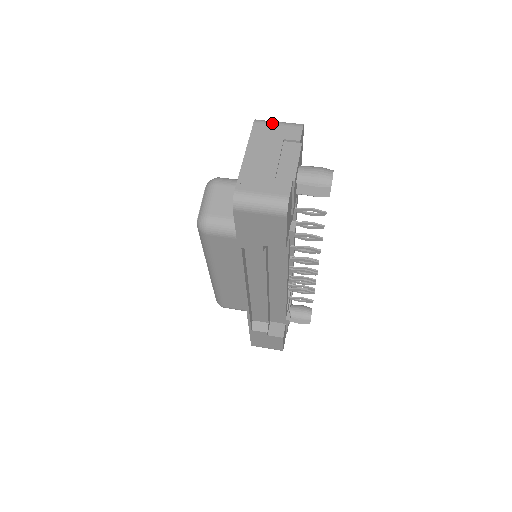
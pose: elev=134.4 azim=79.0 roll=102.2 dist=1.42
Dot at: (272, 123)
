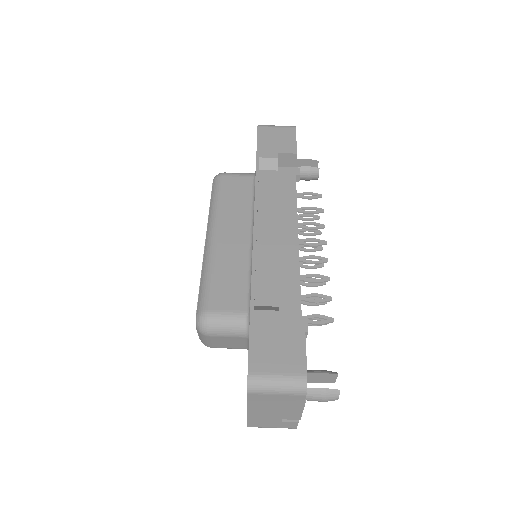
Dot at: (269, 394)
